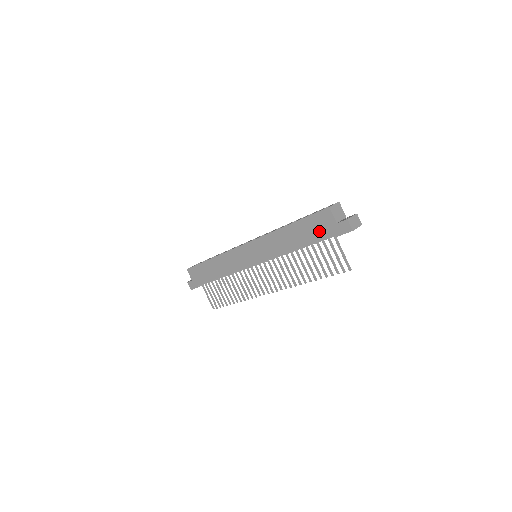
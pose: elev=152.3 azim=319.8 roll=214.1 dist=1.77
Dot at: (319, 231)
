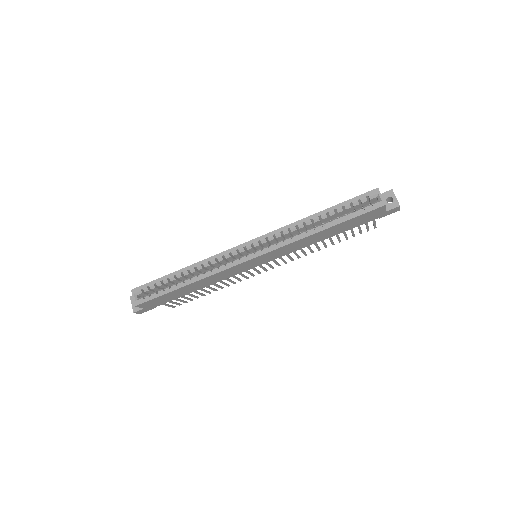
Dot at: (363, 221)
